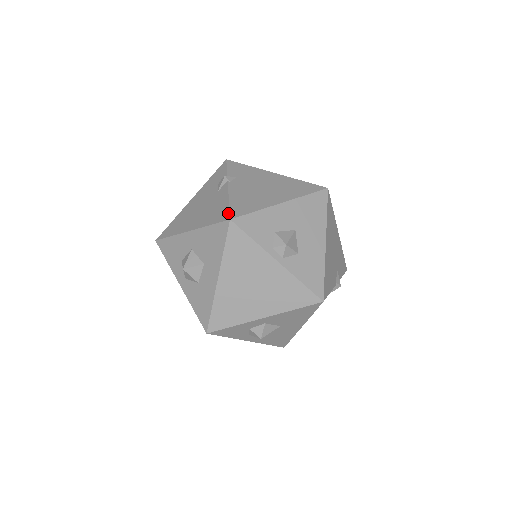
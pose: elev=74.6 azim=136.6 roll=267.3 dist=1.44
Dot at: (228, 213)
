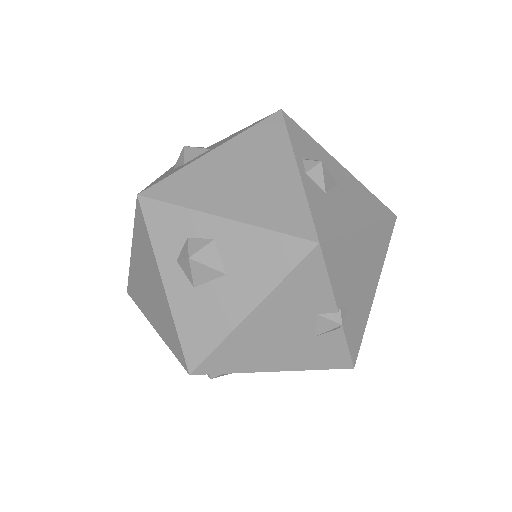
Dot at: occluded
